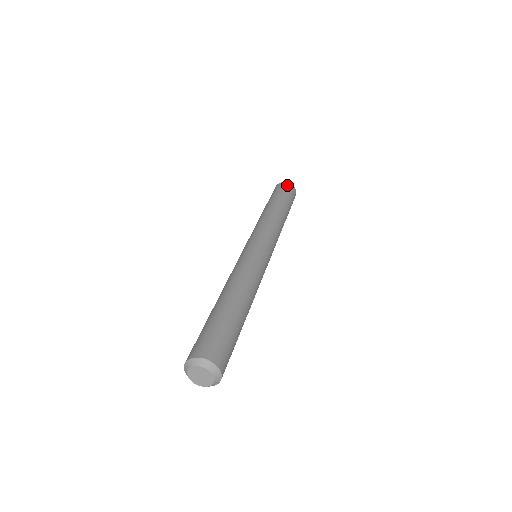
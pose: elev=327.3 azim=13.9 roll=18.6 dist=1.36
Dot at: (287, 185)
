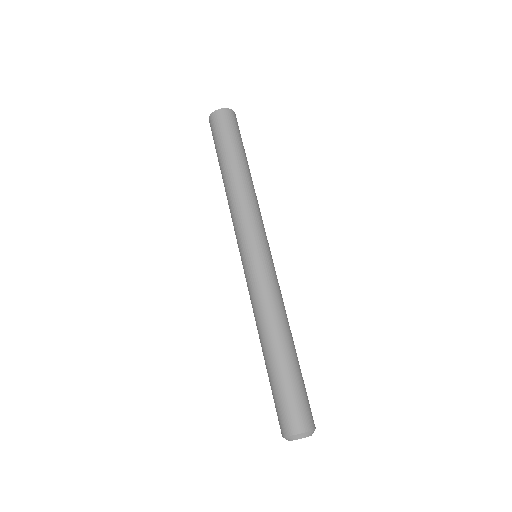
Dot at: (223, 115)
